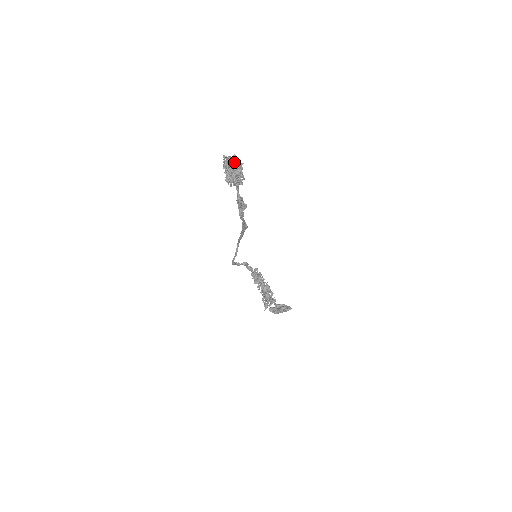
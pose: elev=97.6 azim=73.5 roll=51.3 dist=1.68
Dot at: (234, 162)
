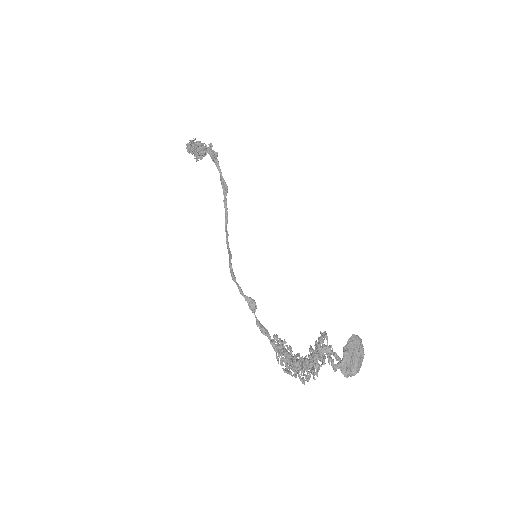
Dot at: occluded
